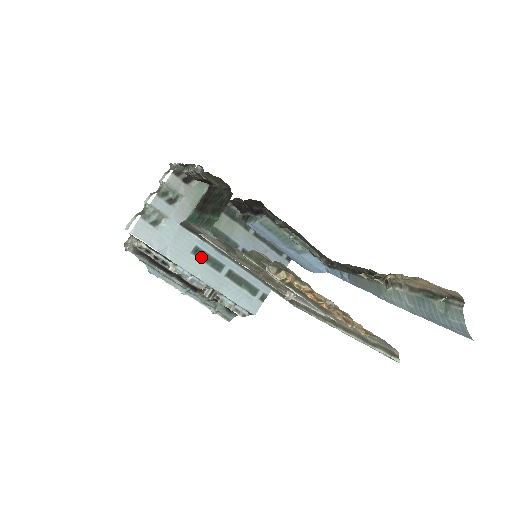
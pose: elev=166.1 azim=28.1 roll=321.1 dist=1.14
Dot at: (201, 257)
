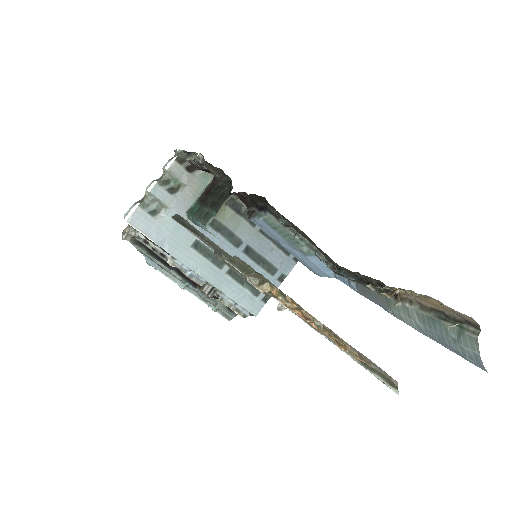
Dot at: (201, 252)
